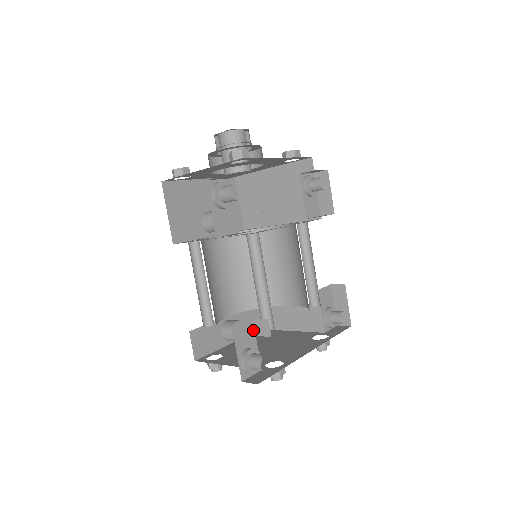
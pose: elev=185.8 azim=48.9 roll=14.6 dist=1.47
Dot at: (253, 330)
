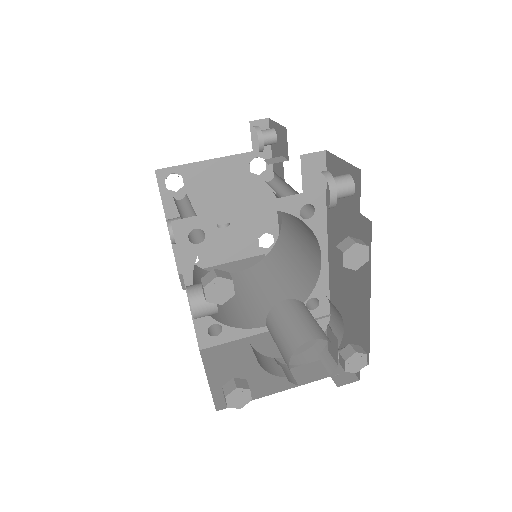
Dot at: occluded
